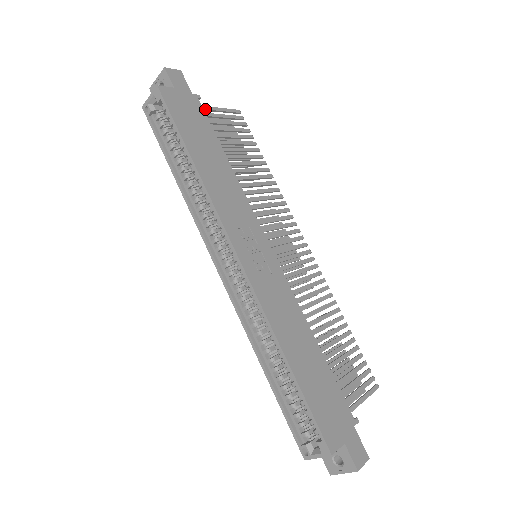
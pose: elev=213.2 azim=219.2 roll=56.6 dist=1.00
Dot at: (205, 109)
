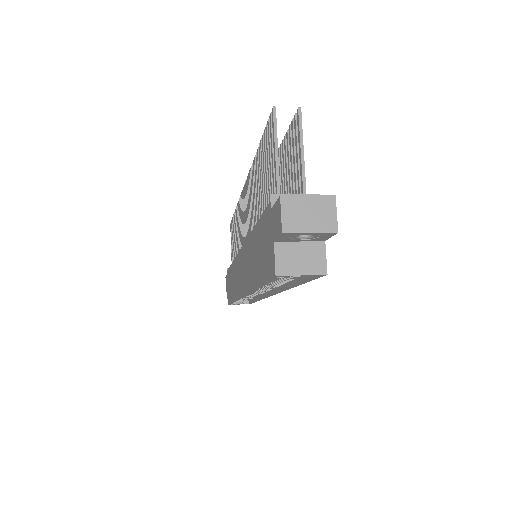
Dot at: (304, 190)
